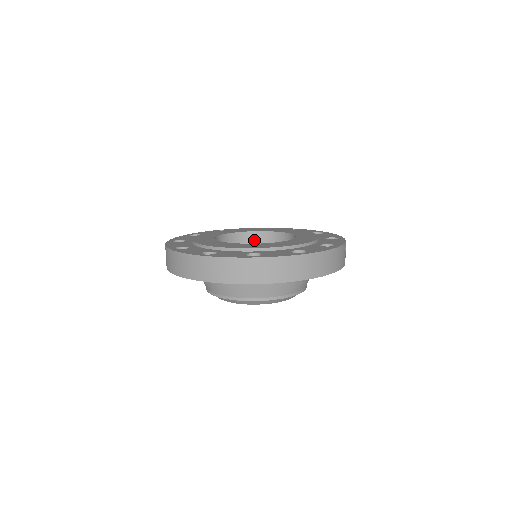
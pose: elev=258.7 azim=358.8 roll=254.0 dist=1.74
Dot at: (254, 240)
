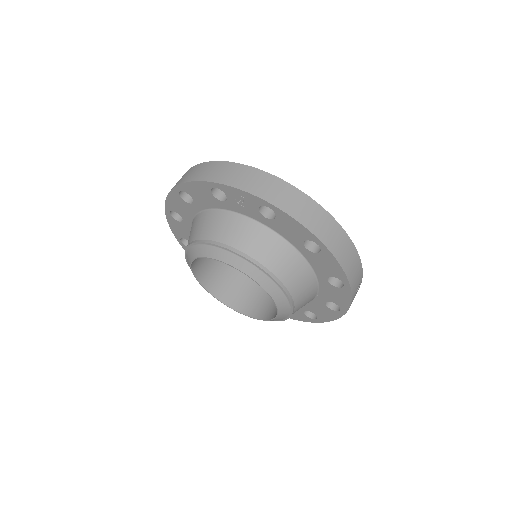
Dot at: occluded
